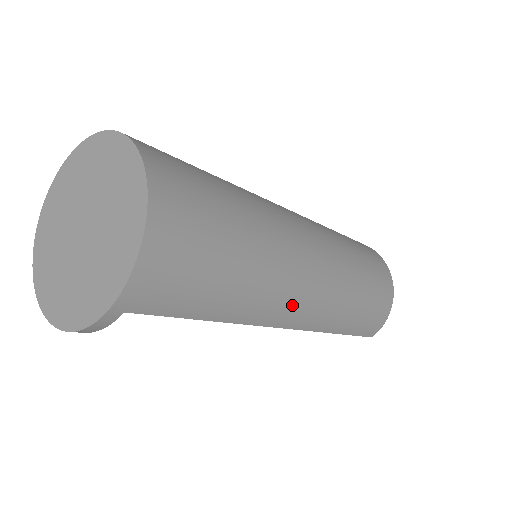
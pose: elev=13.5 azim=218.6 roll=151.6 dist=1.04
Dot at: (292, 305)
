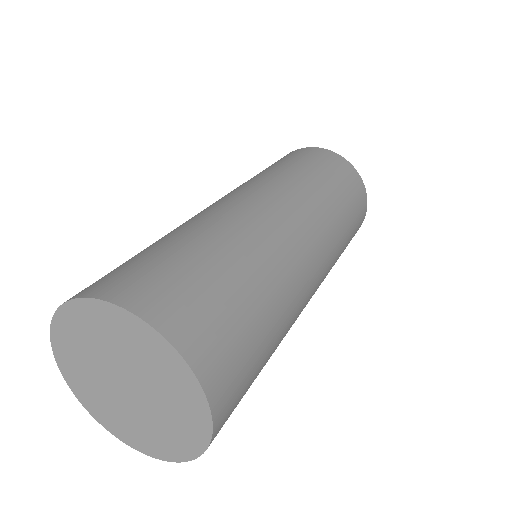
Dot at: occluded
